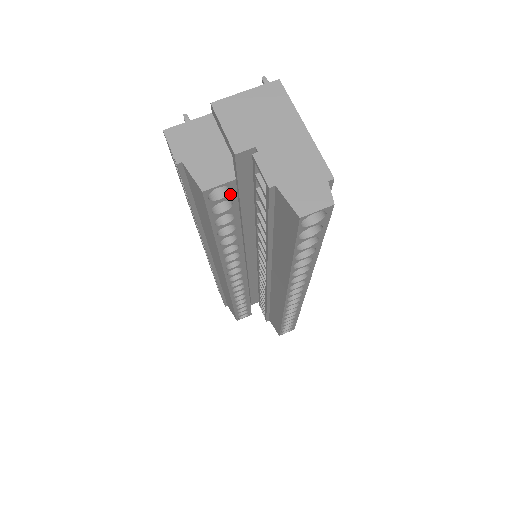
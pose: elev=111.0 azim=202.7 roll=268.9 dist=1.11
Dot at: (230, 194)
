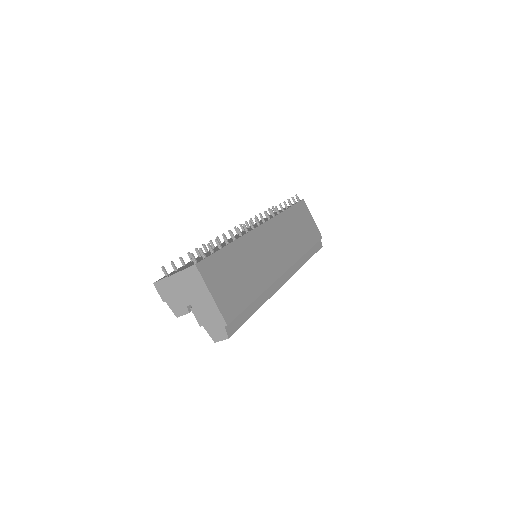
Dot at: occluded
